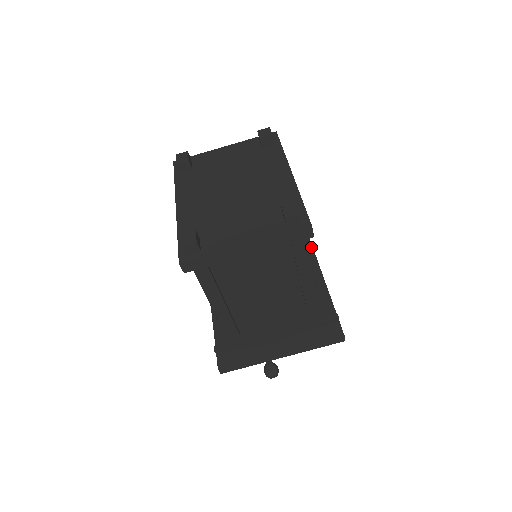
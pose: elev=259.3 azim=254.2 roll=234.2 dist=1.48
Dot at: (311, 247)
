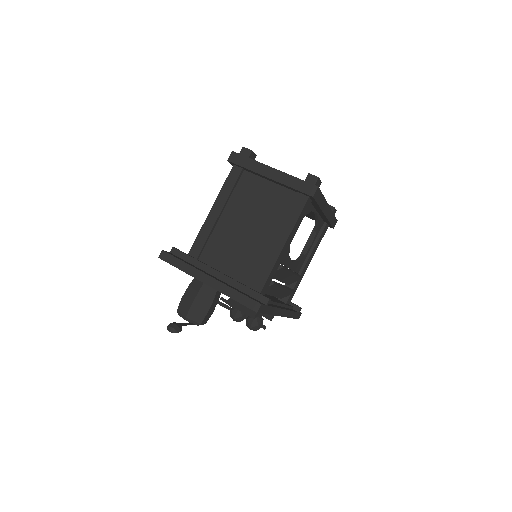
Dot at: (290, 310)
